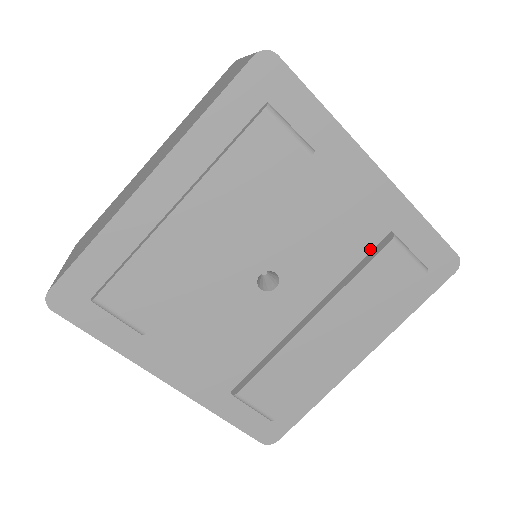
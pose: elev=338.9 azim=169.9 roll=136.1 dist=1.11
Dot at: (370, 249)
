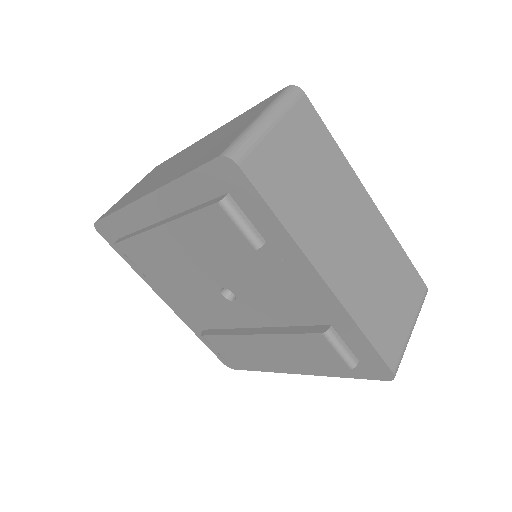
Dot at: (310, 324)
